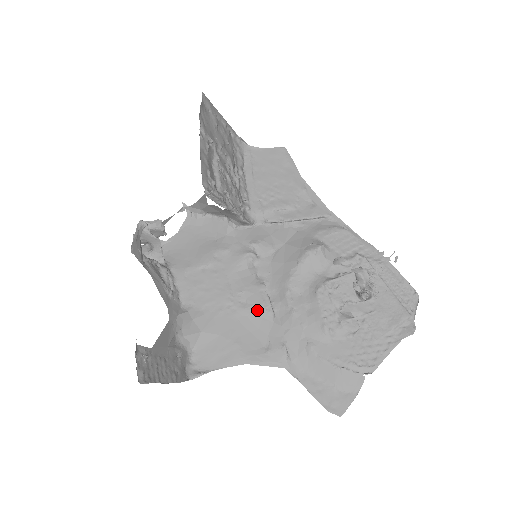
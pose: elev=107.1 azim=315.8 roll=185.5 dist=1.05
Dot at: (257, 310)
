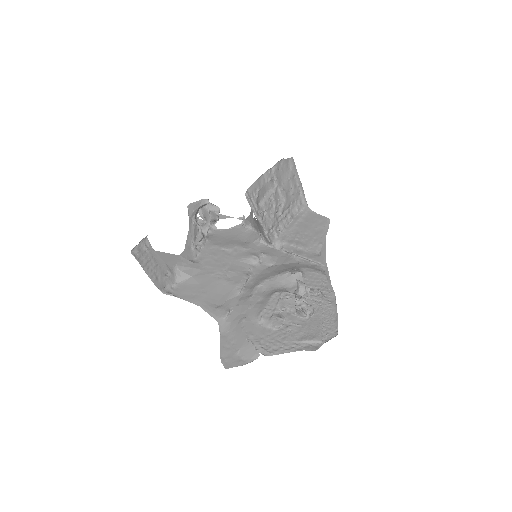
Dot at: (232, 285)
